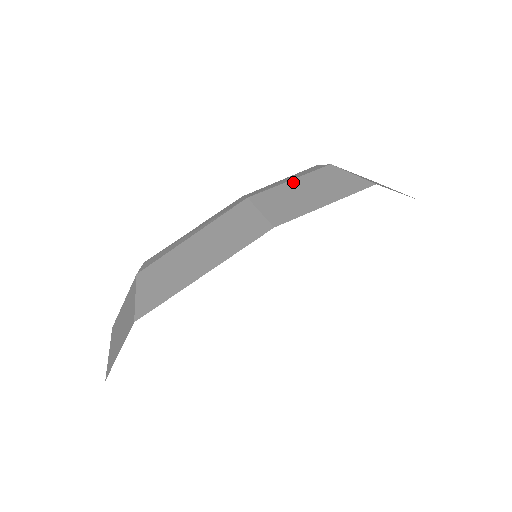
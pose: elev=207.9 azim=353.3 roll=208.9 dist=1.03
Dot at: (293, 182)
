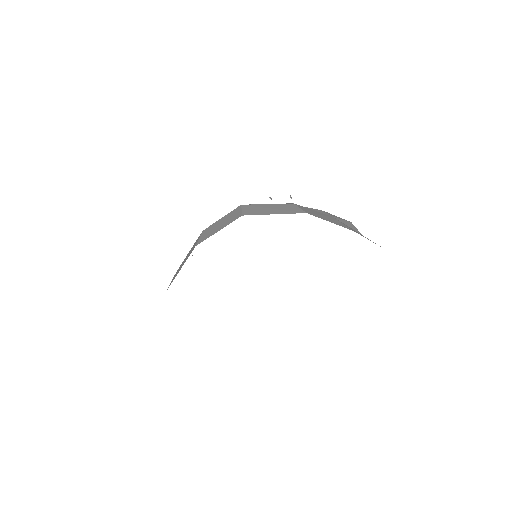
Dot at: (221, 219)
